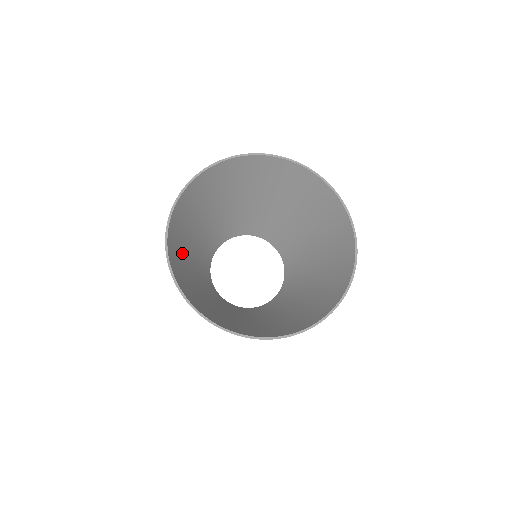
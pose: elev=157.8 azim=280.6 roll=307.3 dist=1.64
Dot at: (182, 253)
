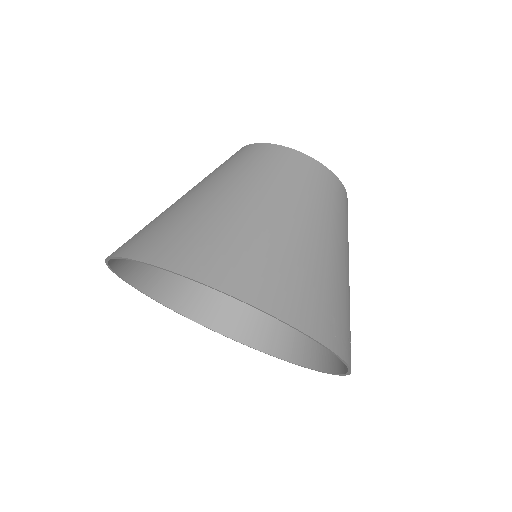
Dot at: occluded
